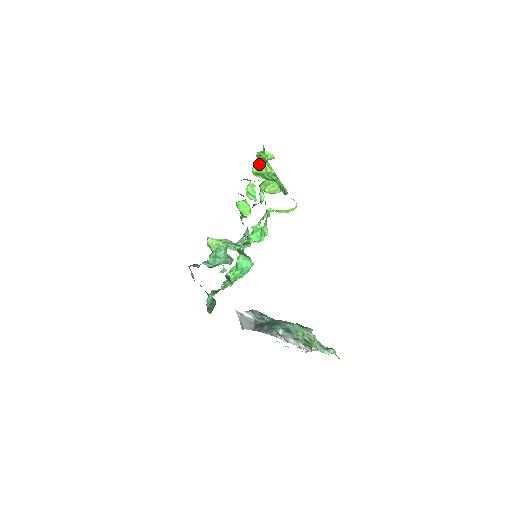
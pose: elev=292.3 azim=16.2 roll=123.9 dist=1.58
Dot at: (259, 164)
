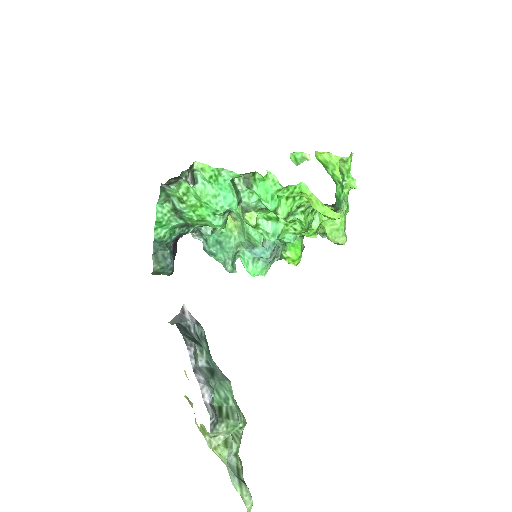
Dot at: (330, 159)
